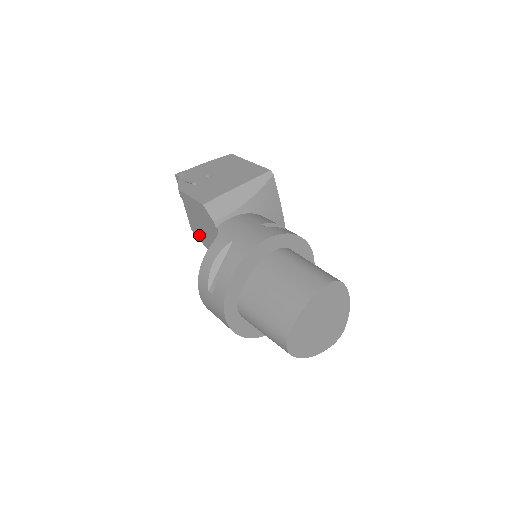
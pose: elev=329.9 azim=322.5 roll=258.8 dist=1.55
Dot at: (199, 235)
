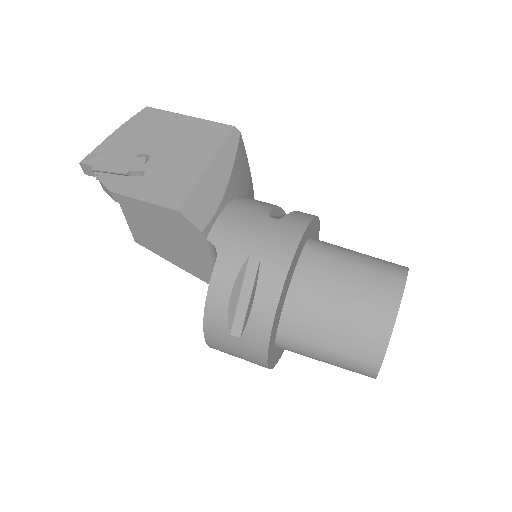
Dot at: (155, 248)
